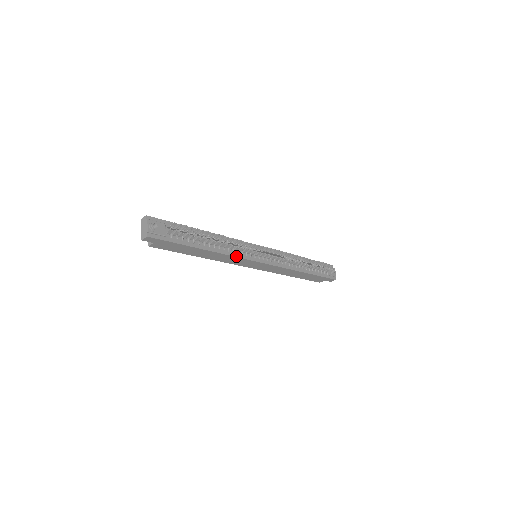
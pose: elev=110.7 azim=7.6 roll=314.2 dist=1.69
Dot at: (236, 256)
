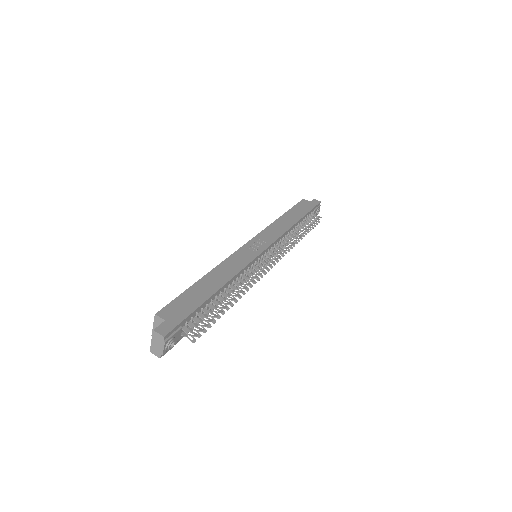
Dot at: occluded
